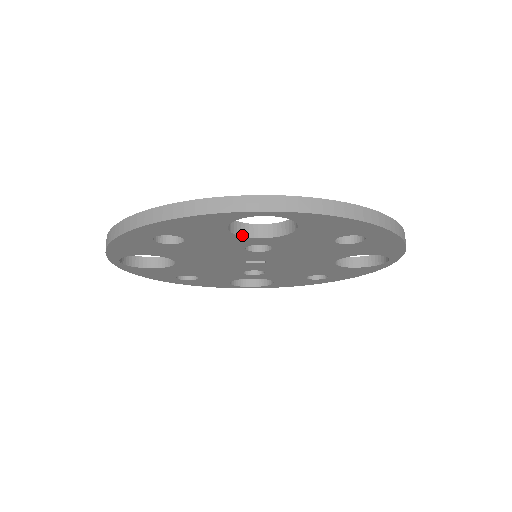
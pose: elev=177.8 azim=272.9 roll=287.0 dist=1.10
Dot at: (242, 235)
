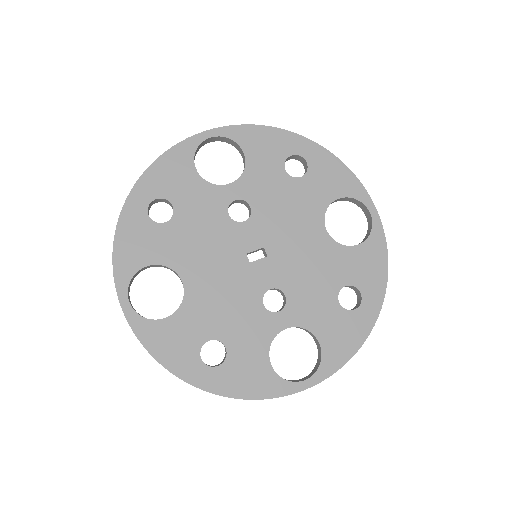
Dot at: occluded
